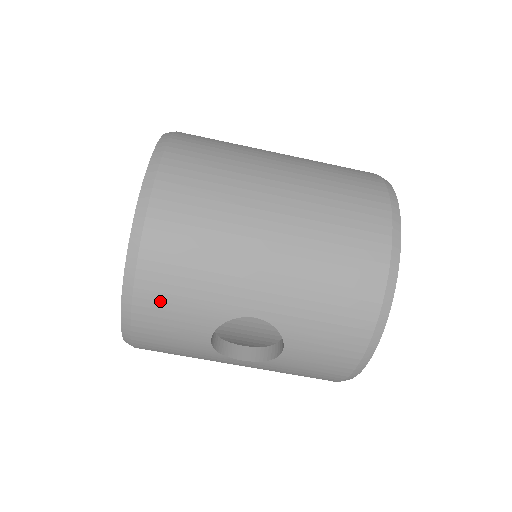
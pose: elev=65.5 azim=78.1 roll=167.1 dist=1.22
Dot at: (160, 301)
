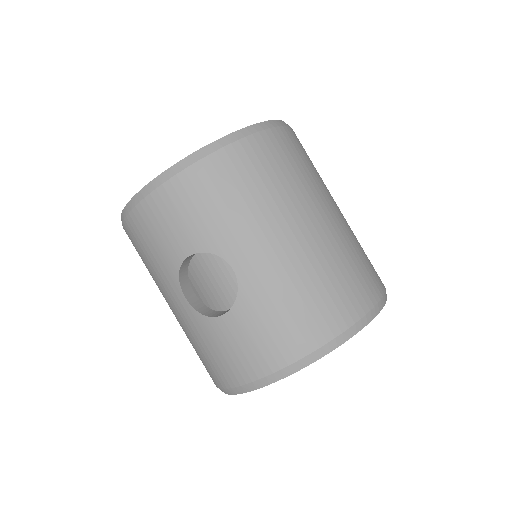
Dot at: (189, 195)
